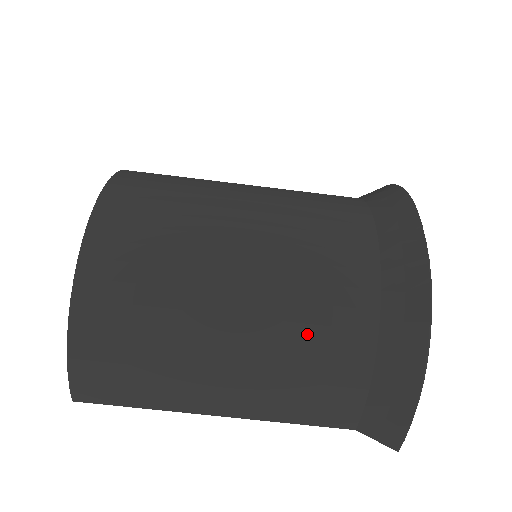
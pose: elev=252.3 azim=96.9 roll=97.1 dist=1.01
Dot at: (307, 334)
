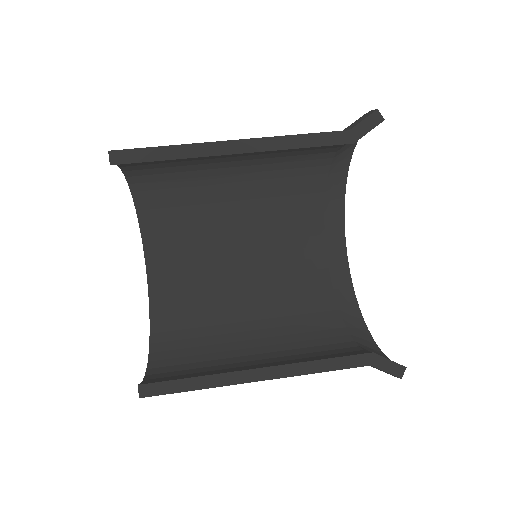
Dot at: occluded
